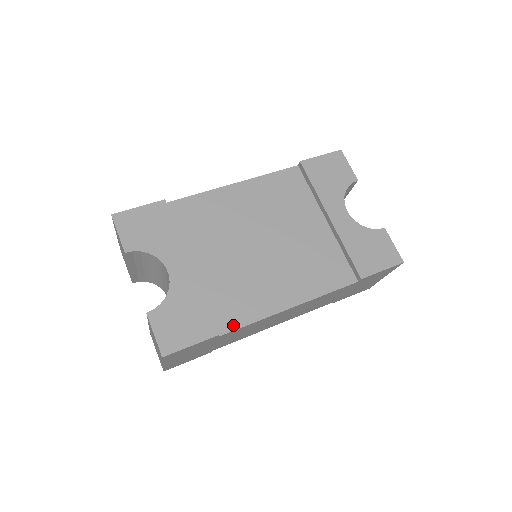
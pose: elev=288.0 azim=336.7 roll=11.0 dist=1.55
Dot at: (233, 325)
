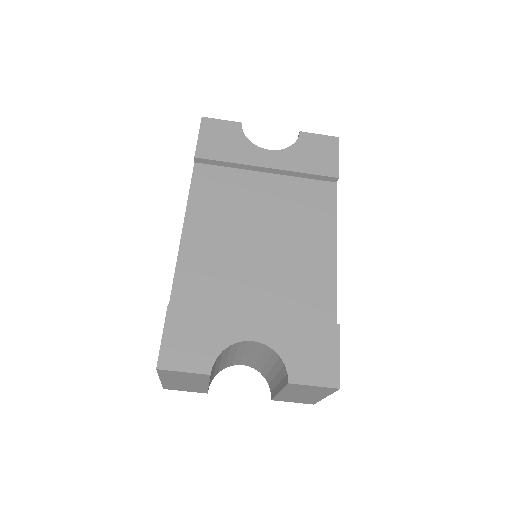
Dot at: (332, 308)
